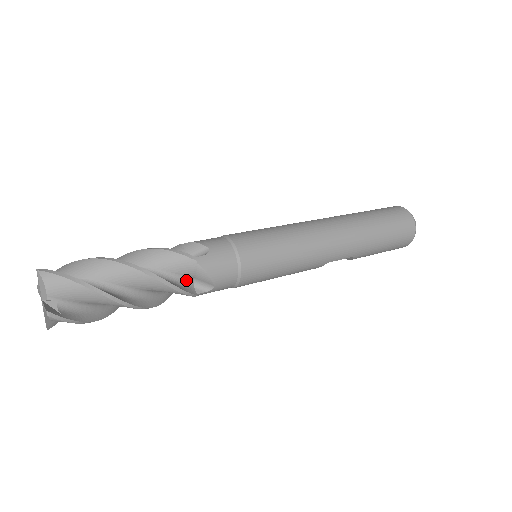
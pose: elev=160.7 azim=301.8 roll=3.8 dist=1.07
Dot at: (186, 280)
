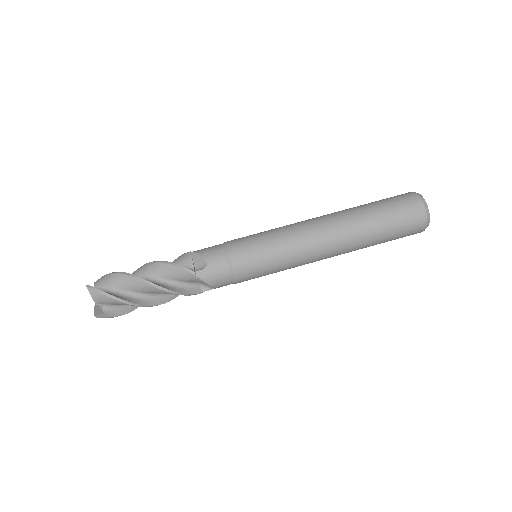
Dot at: occluded
